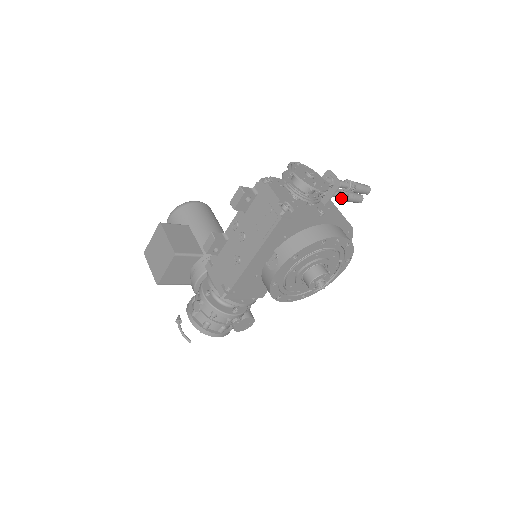
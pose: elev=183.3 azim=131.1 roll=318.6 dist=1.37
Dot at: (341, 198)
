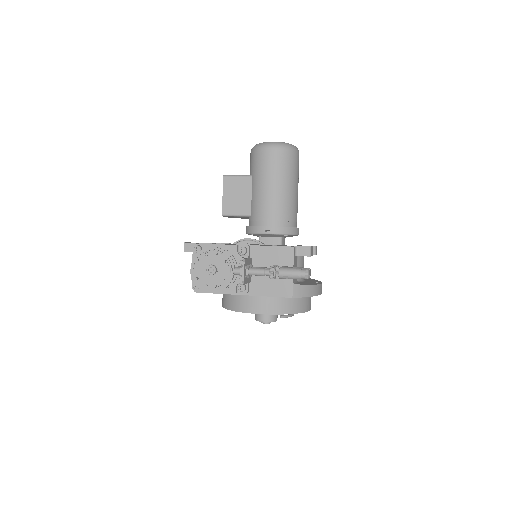
Dot at: occluded
